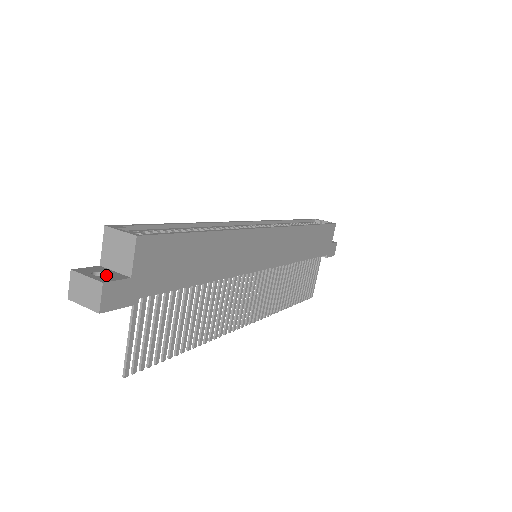
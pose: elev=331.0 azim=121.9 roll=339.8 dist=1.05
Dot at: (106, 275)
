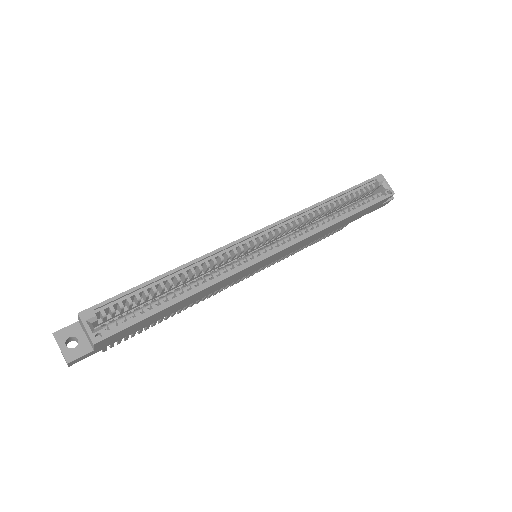
Dot at: (78, 340)
